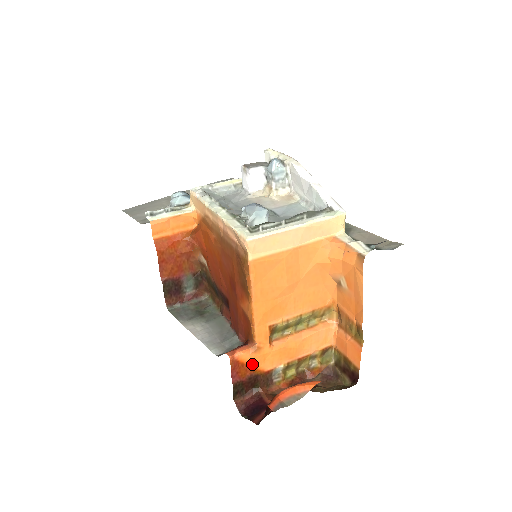
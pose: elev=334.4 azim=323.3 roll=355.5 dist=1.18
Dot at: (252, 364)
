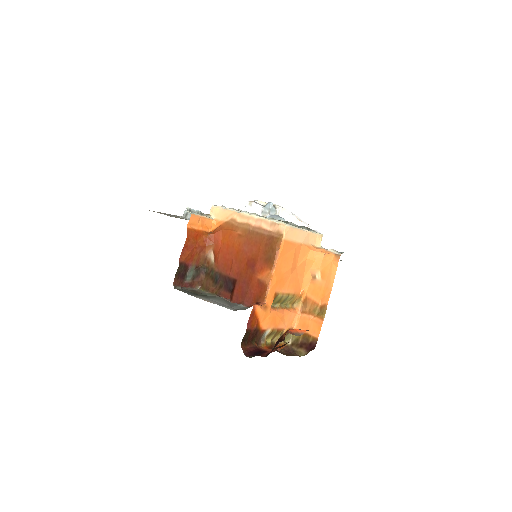
Dot at: (259, 319)
